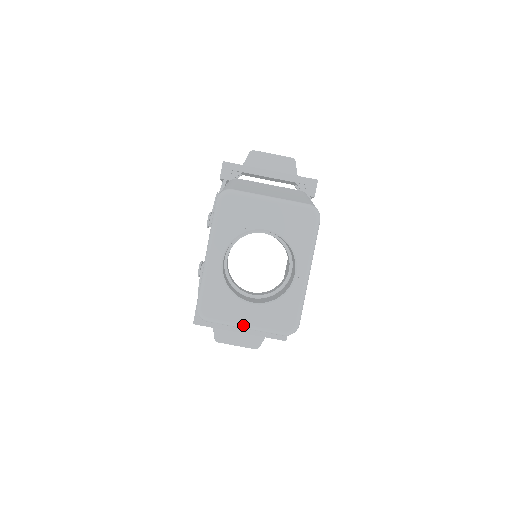
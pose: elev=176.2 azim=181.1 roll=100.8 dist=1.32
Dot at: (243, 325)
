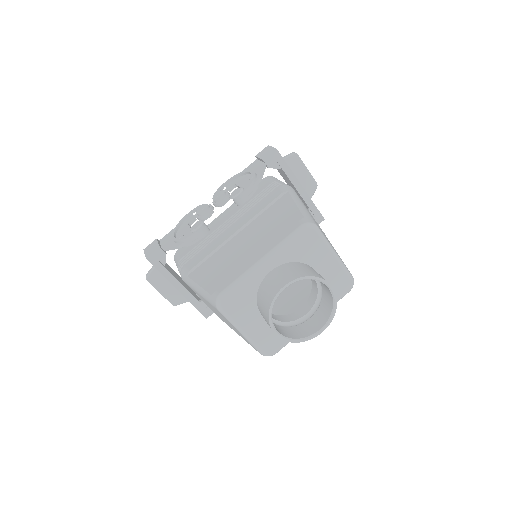
Dot at: (242, 330)
